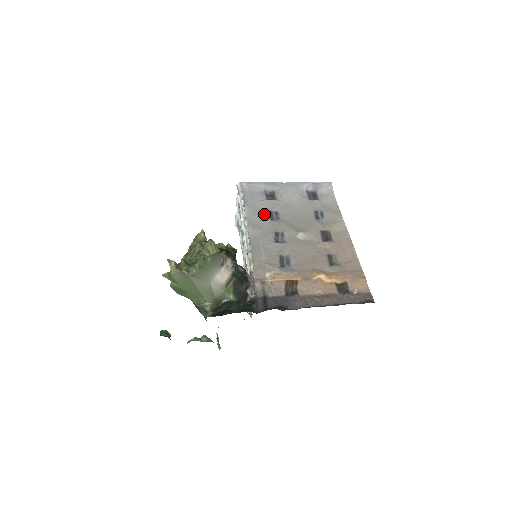
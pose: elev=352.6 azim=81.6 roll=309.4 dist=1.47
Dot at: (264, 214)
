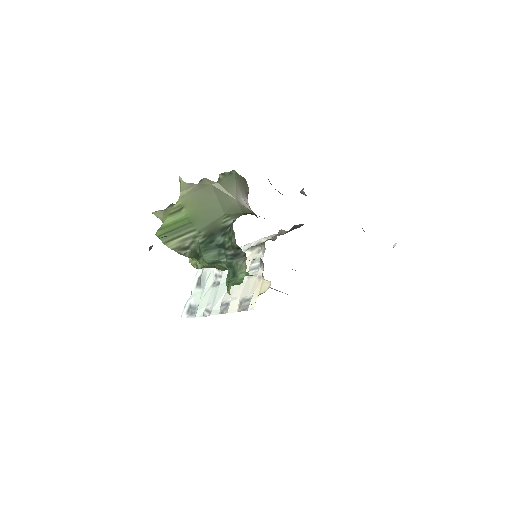
Dot at: occluded
